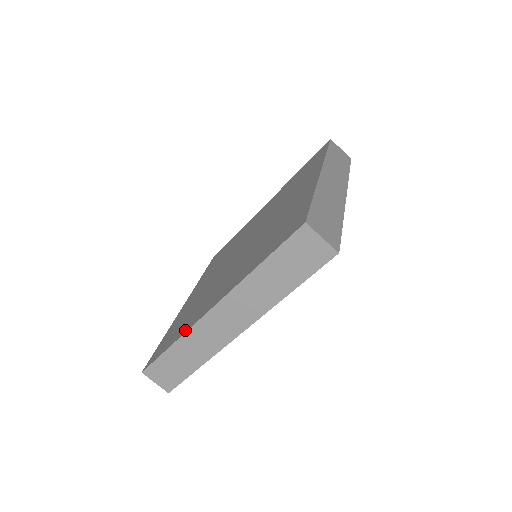
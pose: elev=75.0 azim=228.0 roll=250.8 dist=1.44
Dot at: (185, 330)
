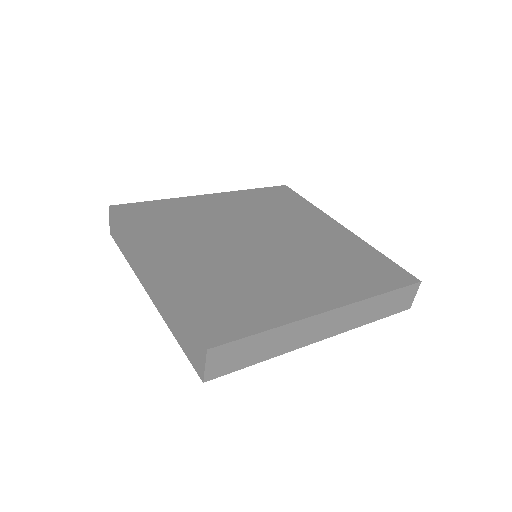
Dot at: (288, 318)
